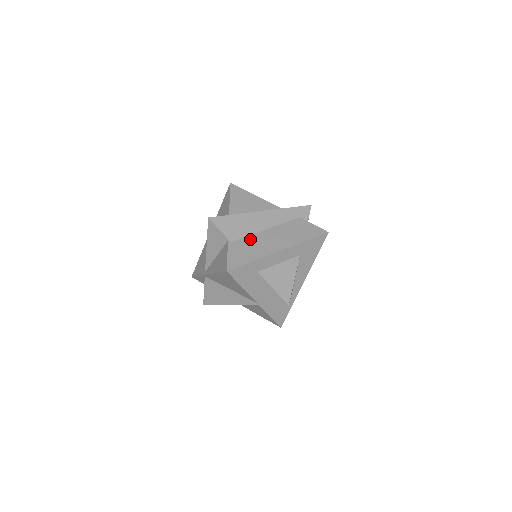
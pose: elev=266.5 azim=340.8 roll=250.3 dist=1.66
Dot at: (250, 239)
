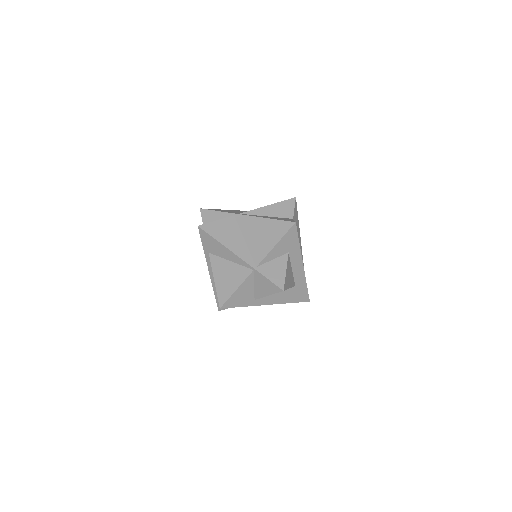
Dot at: occluded
